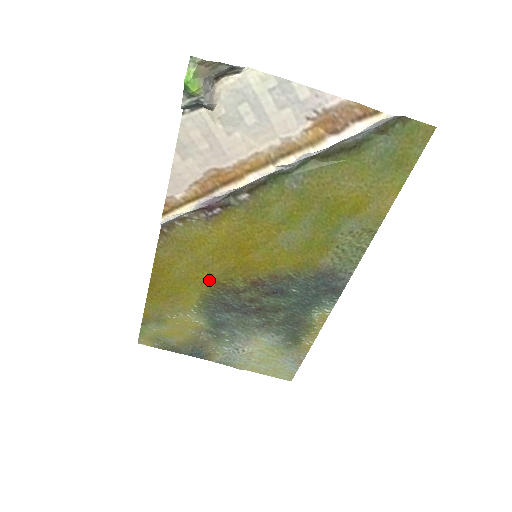
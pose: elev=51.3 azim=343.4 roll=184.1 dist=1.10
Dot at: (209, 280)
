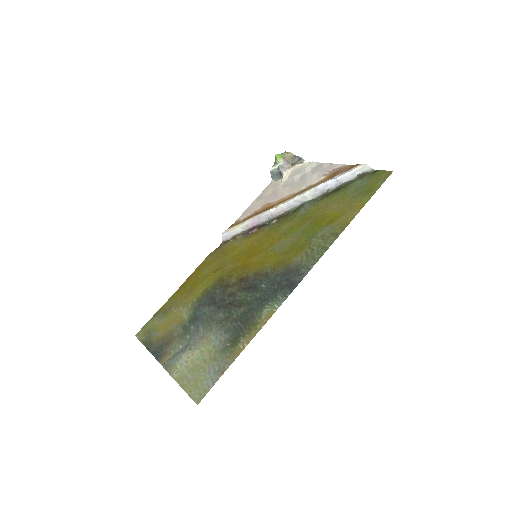
Dot at: (218, 277)
